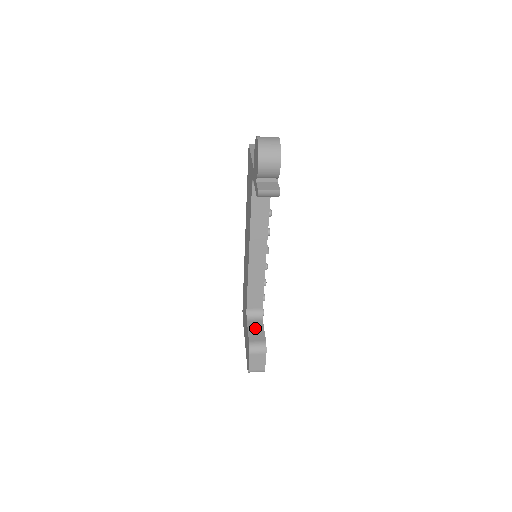
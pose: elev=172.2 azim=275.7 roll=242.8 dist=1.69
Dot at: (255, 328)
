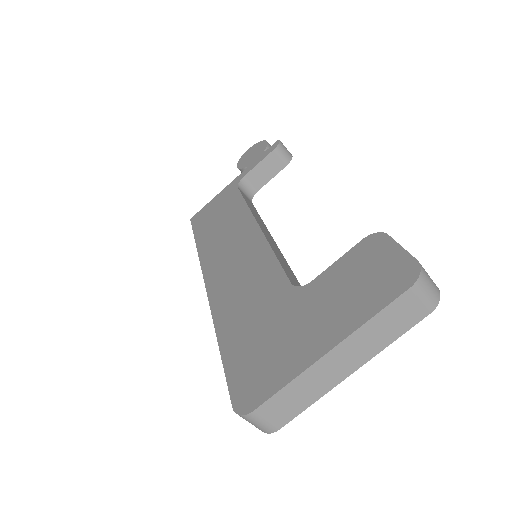
Dot at: occluded
